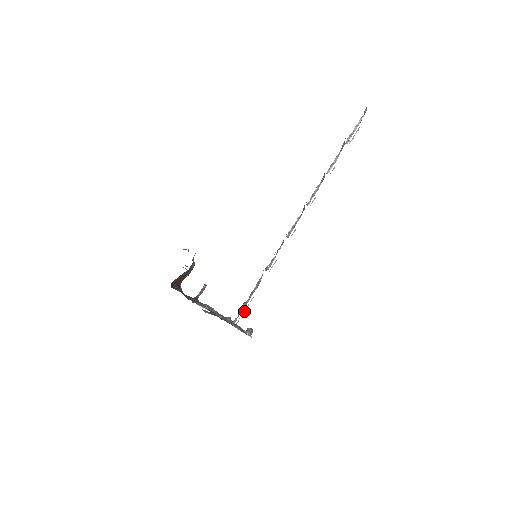
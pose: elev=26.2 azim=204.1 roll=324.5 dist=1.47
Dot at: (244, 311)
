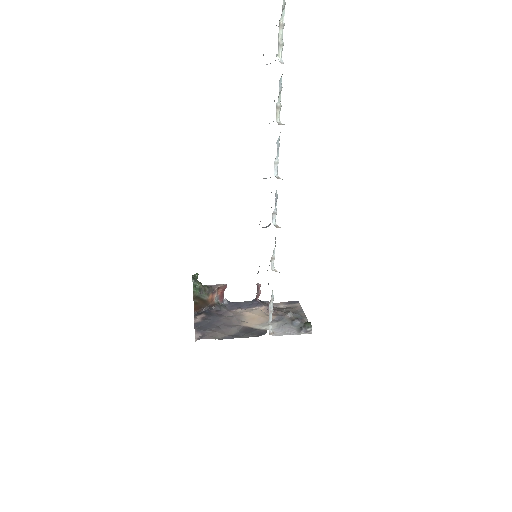
Dot at: (271, 317)
